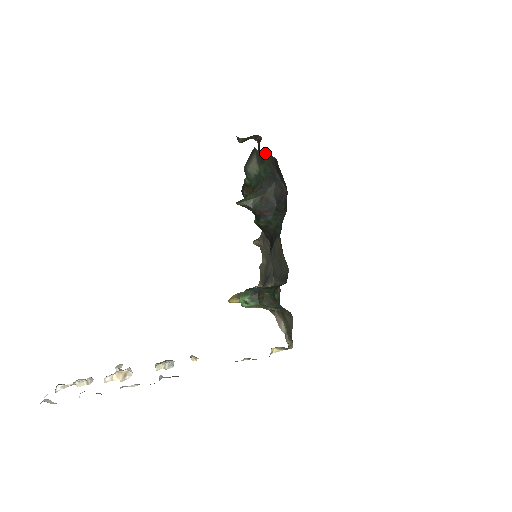
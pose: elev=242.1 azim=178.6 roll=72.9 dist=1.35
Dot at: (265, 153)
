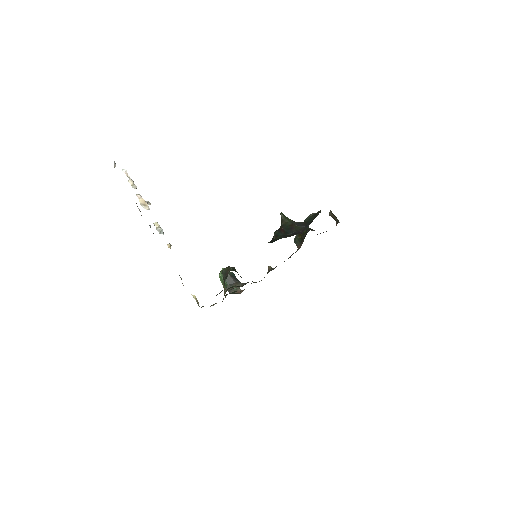
Dot at: occluded
